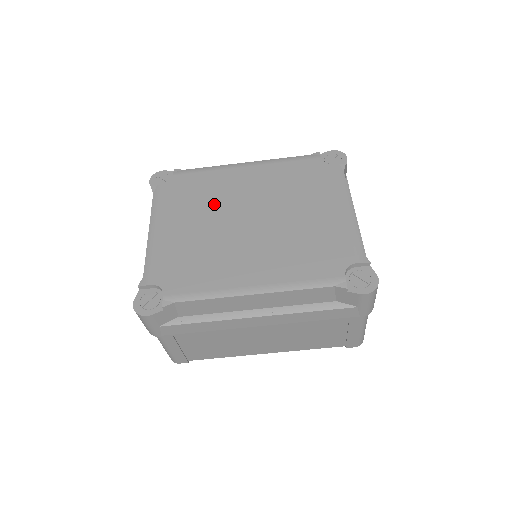
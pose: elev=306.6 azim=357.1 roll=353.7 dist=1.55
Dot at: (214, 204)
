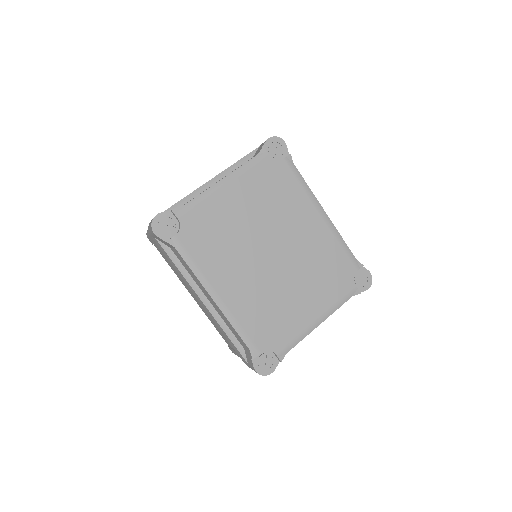
Dot at: (273, 216)
